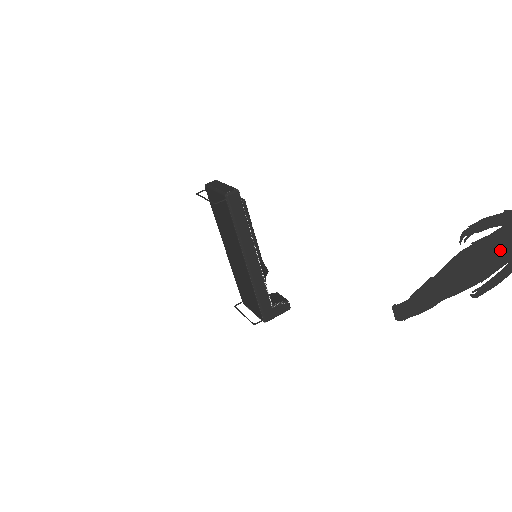
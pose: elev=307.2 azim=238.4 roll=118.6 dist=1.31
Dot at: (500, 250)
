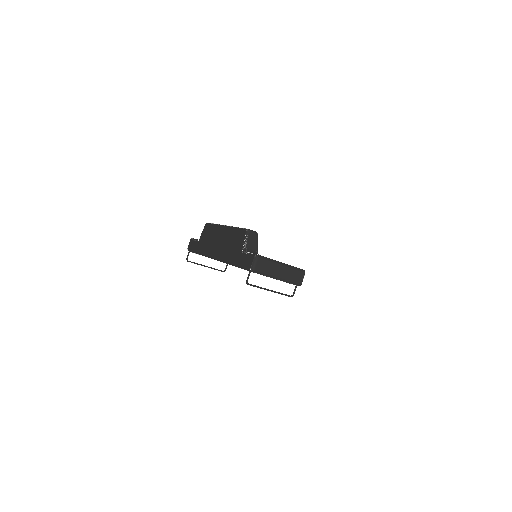
Dot at: occluded
